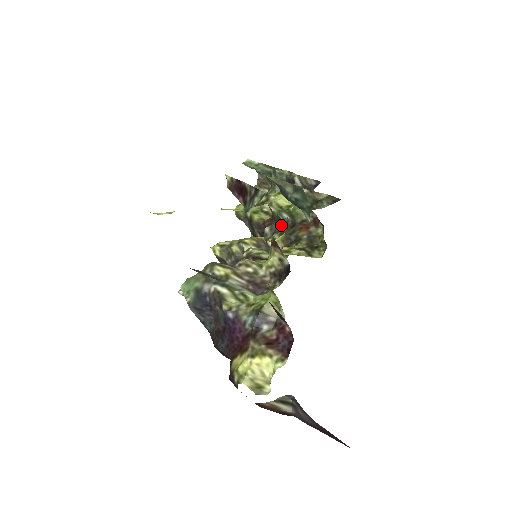
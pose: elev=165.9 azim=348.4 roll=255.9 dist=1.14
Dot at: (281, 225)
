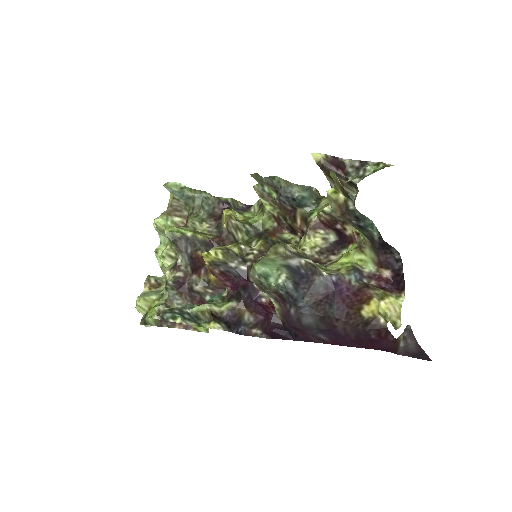
Dot at: (240, 237)
